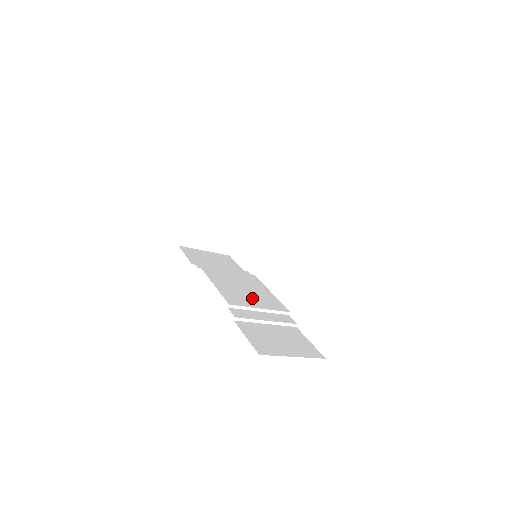
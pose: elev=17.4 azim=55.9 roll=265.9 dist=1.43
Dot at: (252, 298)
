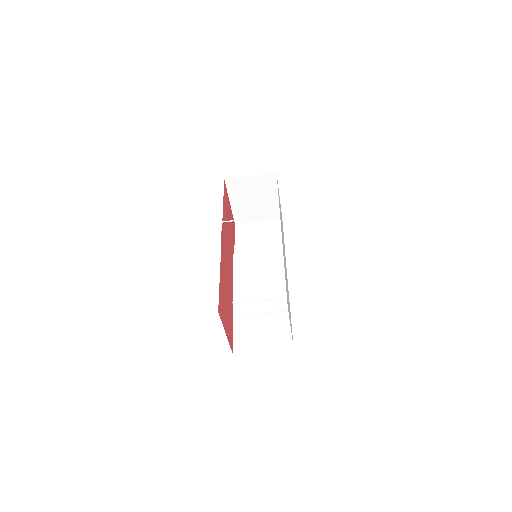
Dot at: (260, 287)
